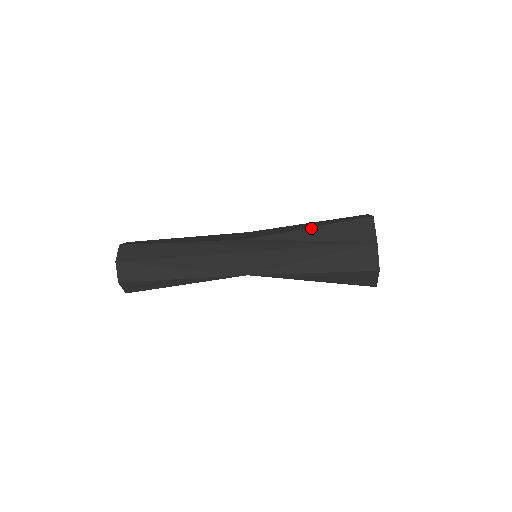
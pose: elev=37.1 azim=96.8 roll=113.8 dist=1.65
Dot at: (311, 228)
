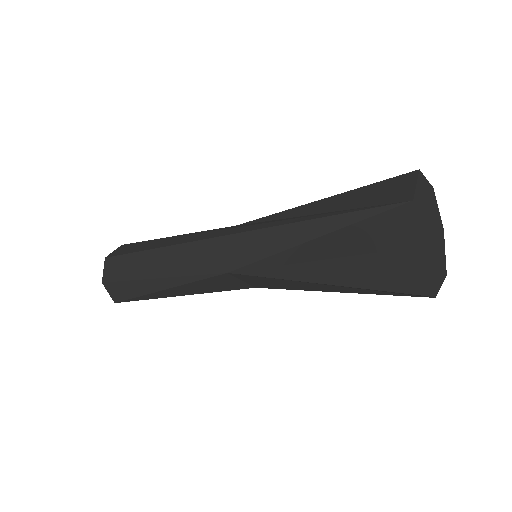
Dot at: (320, 200)
